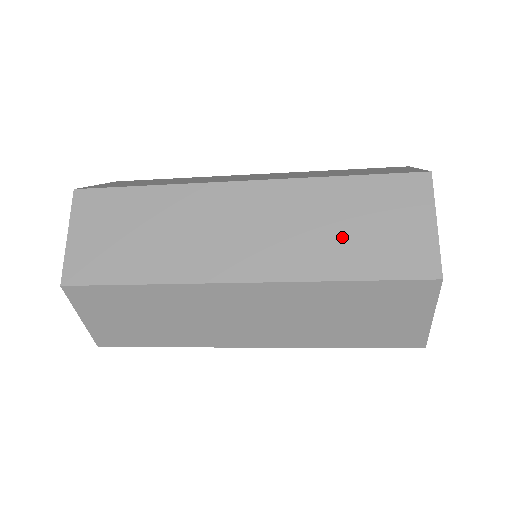
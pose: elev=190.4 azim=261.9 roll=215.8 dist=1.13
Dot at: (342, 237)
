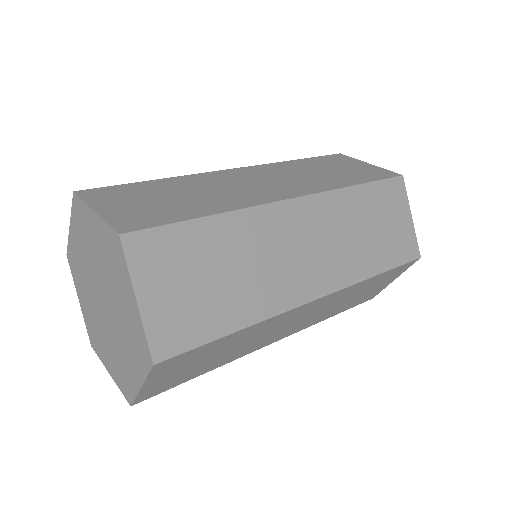
Dot at: (370, 239)
